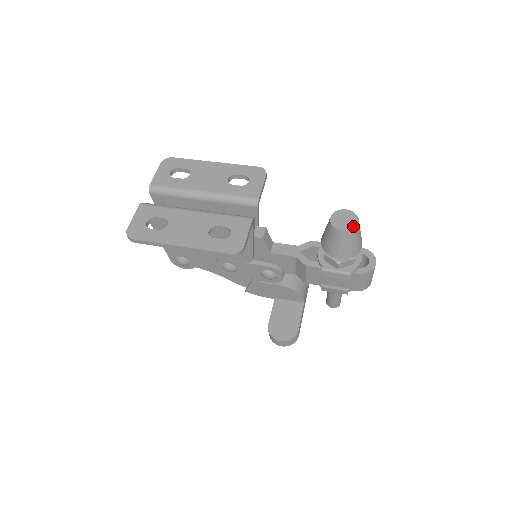
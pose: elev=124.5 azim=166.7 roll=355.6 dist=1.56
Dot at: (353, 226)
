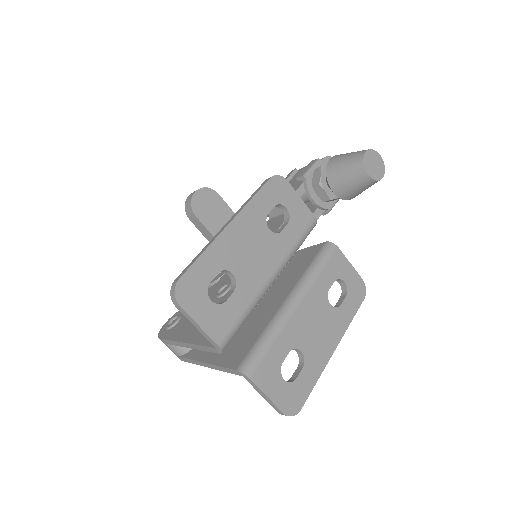
Dot at: (383, 165)
